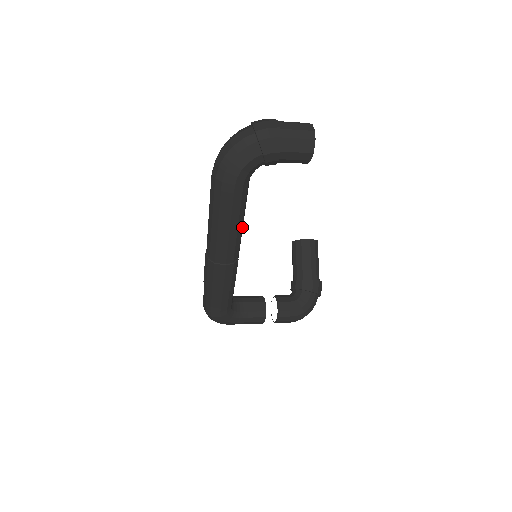
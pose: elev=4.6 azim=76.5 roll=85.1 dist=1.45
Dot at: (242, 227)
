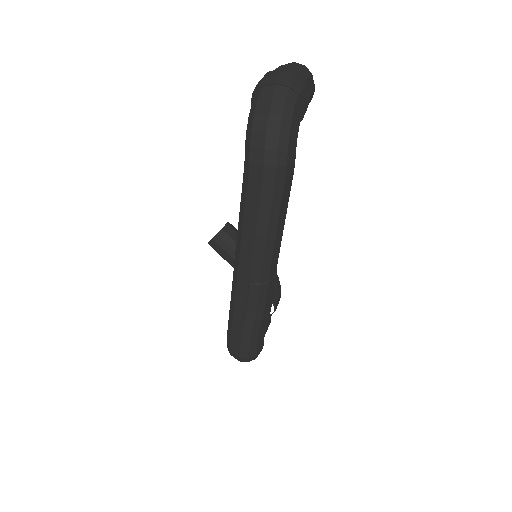
Dot at: occluded
